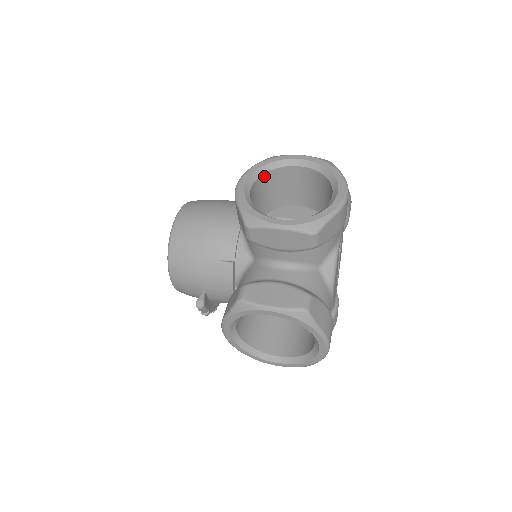
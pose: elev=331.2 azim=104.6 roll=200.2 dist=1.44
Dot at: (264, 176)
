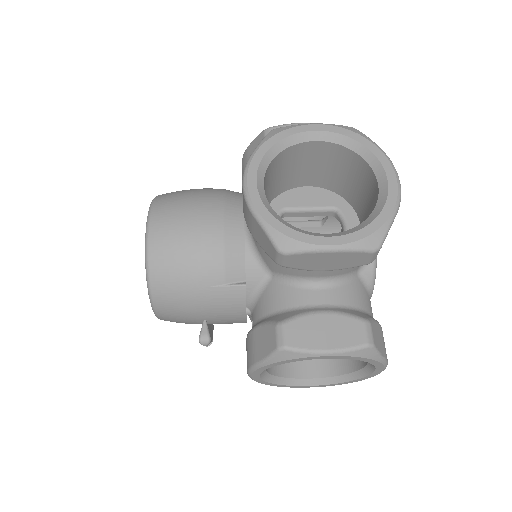
Dot at: (272, 162)
